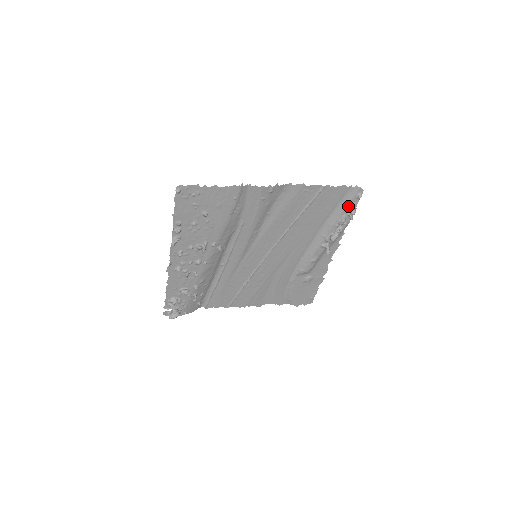
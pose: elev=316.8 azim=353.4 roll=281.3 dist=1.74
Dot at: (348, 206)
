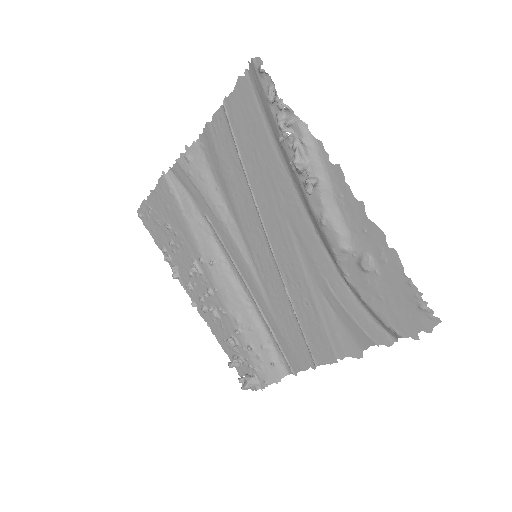
Dot at: (267, 98)
